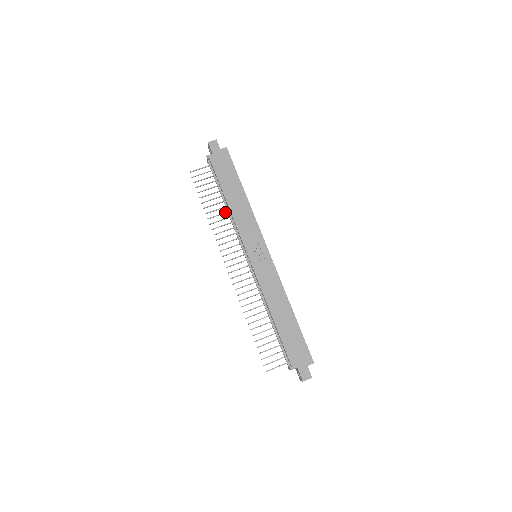
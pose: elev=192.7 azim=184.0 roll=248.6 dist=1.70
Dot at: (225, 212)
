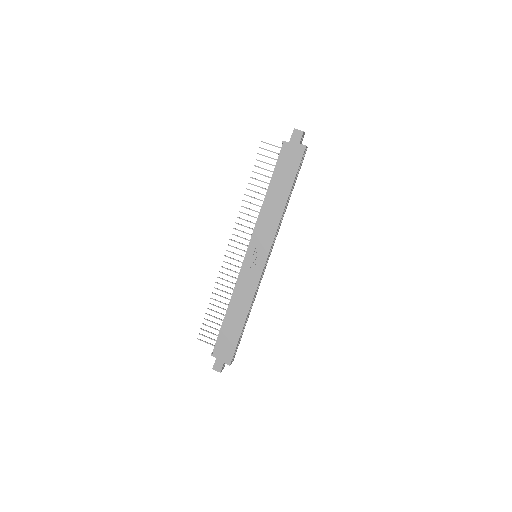
Dot at: (262, 200)
